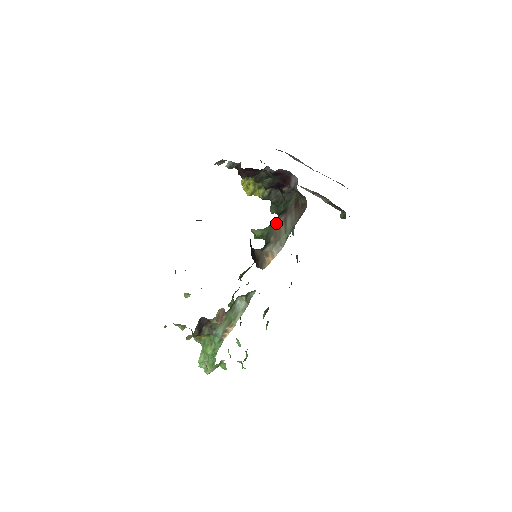
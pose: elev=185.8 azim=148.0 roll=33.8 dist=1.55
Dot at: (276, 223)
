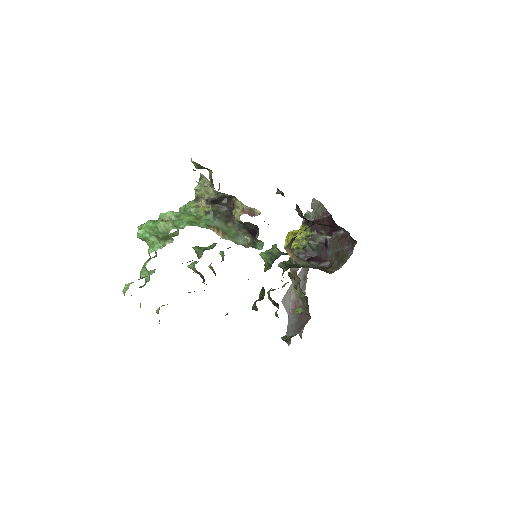
Dot at: occluded
